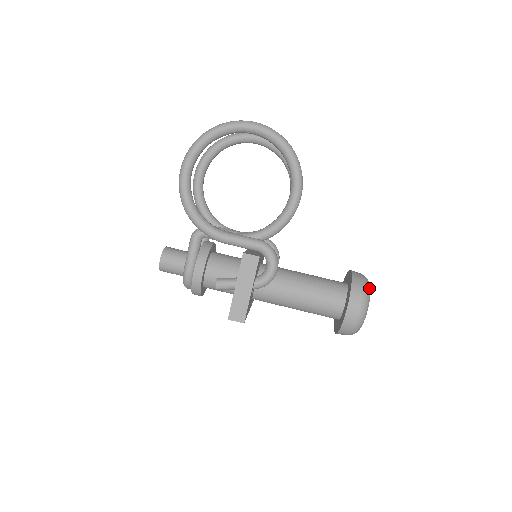
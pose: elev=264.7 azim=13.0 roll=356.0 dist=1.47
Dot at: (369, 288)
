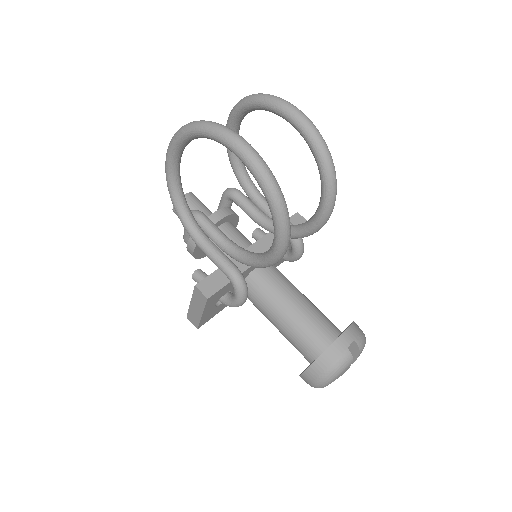
Dot at: (340, 370)
